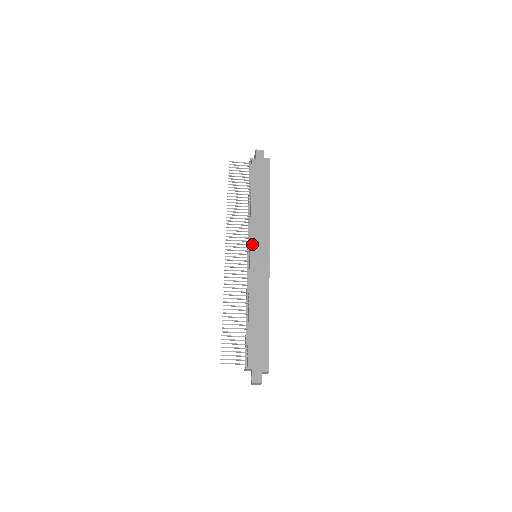
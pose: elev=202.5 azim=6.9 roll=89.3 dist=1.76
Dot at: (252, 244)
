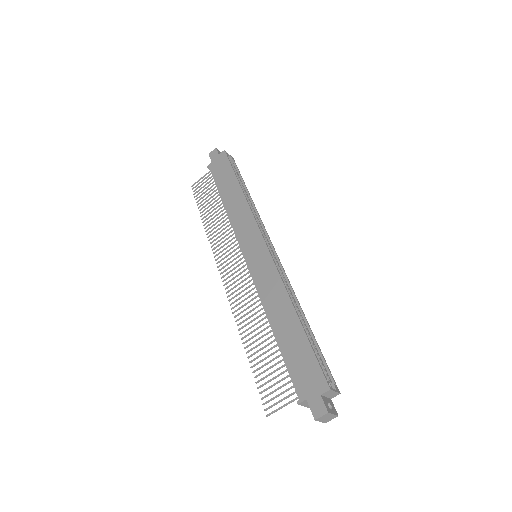
Dot at: (242, 246)
